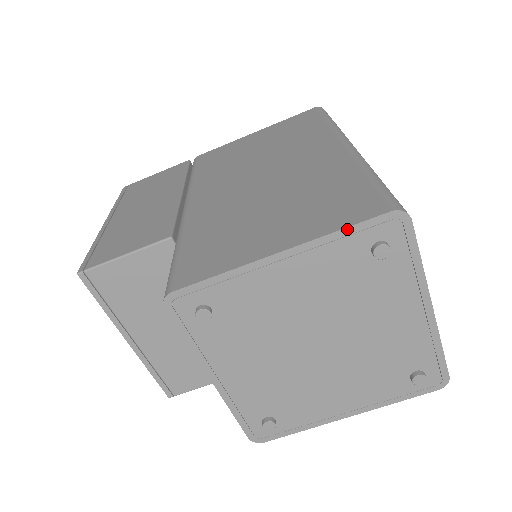
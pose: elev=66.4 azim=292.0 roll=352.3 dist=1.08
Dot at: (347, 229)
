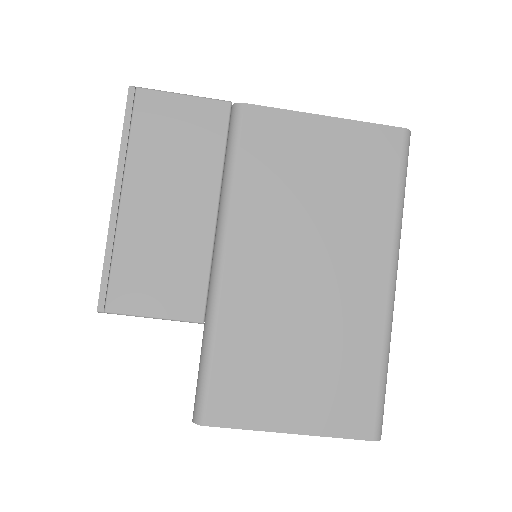
Dot at: occluded
